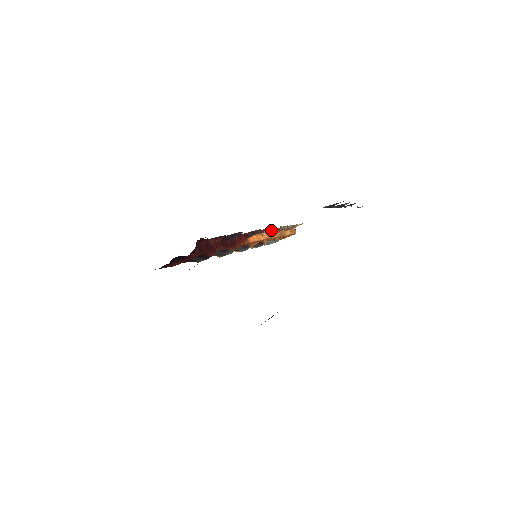
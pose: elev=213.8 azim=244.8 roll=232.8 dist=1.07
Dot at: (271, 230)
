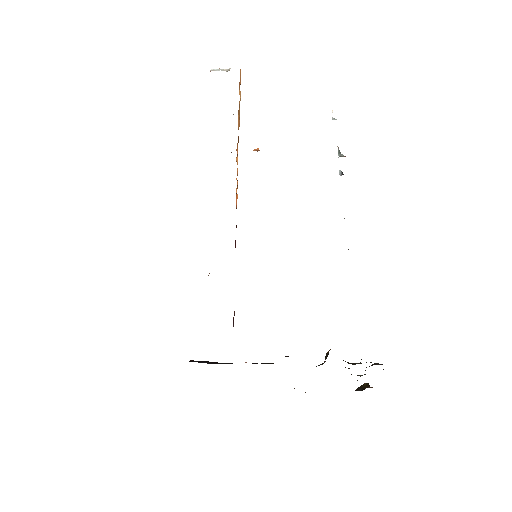
Dot at: occluded
